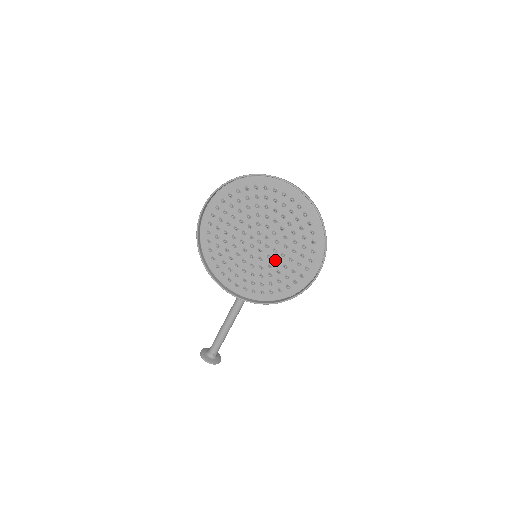
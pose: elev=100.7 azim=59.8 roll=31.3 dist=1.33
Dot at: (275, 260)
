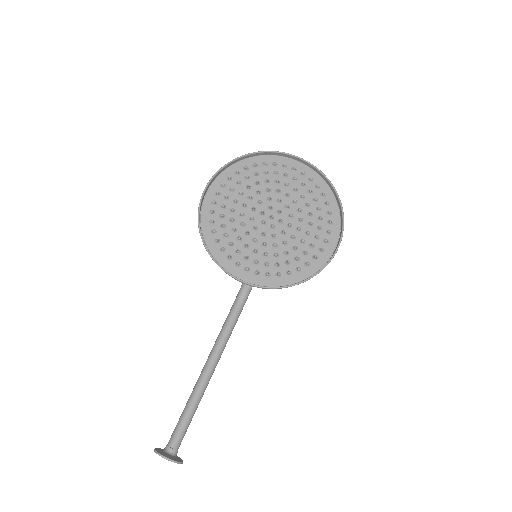
Dot at: (290, 236)
